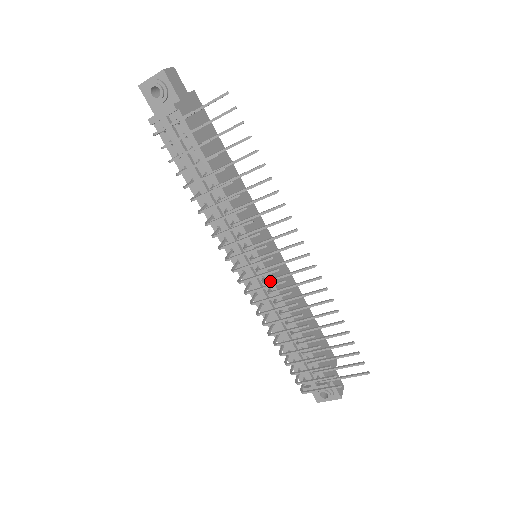
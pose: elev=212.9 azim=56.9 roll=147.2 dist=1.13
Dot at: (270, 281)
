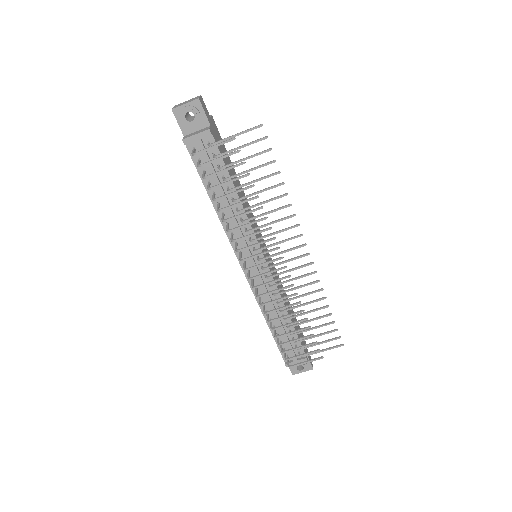
Dot at: (274, 276)
